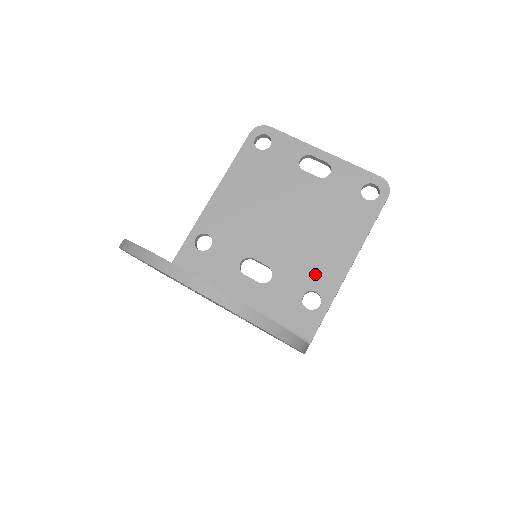
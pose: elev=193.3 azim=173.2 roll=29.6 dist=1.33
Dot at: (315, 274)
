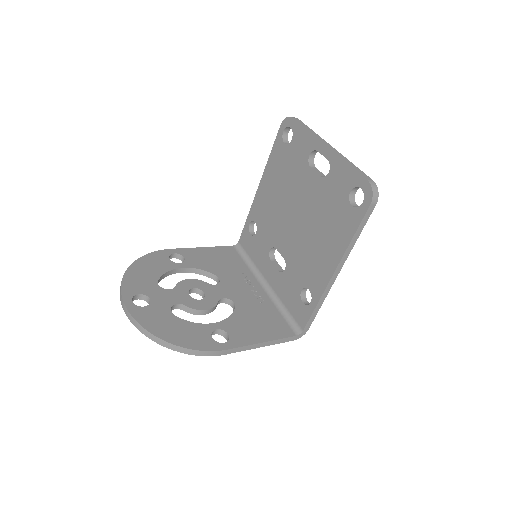
Dot at: (310, 274)
